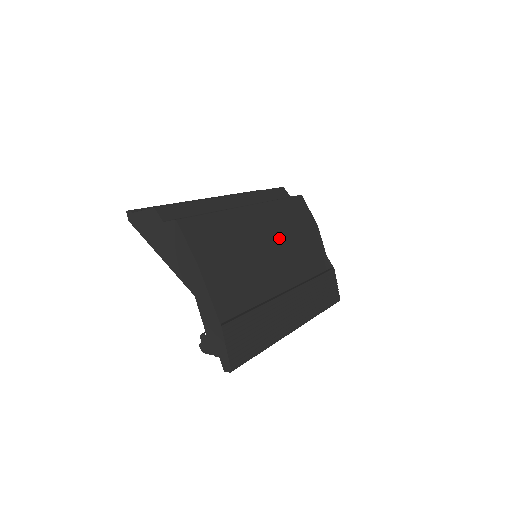
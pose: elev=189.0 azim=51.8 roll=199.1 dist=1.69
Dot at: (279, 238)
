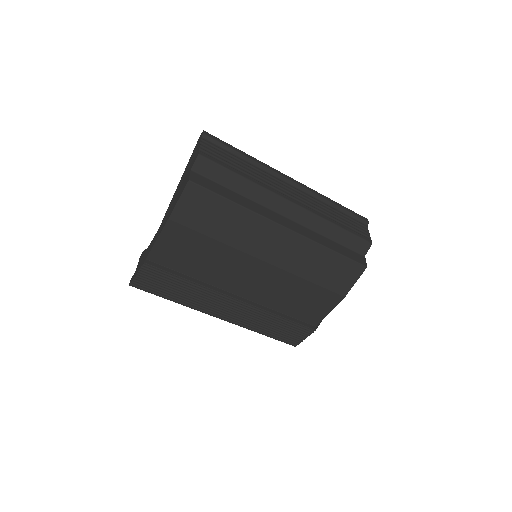
Dot at: (280, 269)
